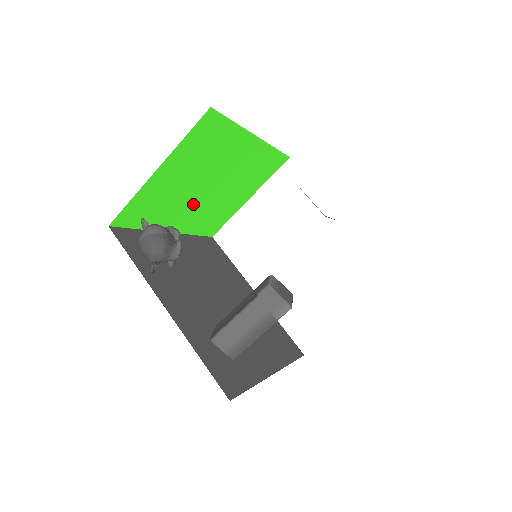
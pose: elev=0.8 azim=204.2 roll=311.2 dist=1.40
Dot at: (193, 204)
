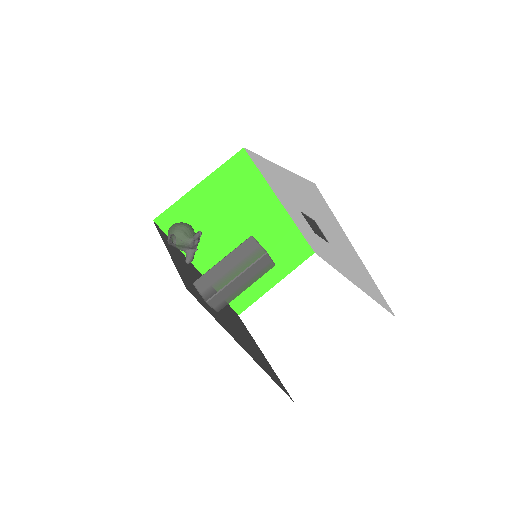
Dot at: (223, 249)
